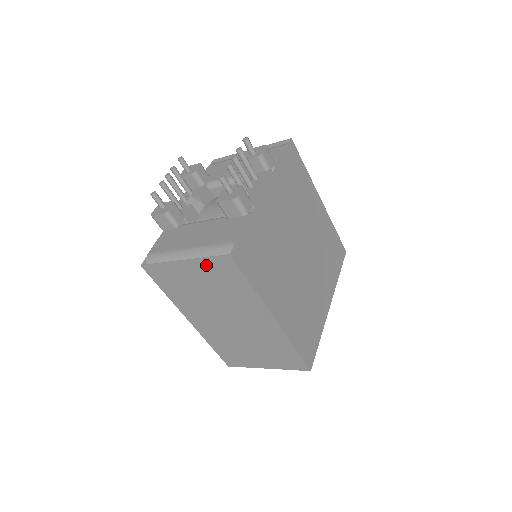
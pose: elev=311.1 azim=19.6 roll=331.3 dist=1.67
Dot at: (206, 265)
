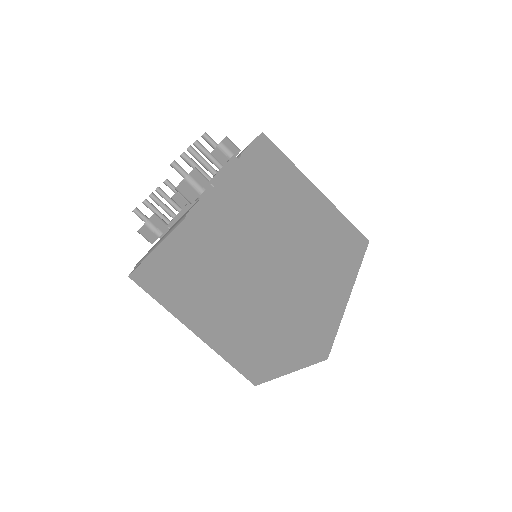
Dot at: (170, 248)
